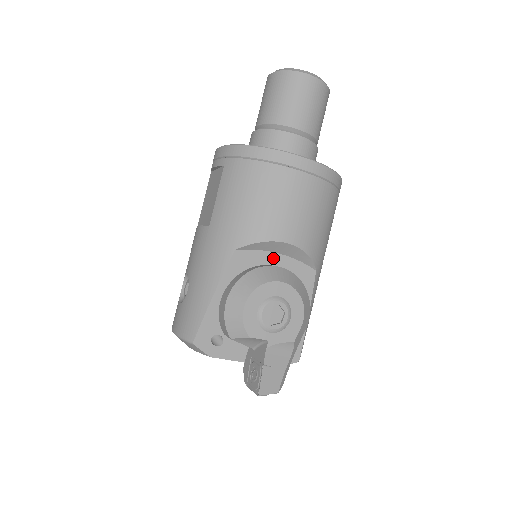
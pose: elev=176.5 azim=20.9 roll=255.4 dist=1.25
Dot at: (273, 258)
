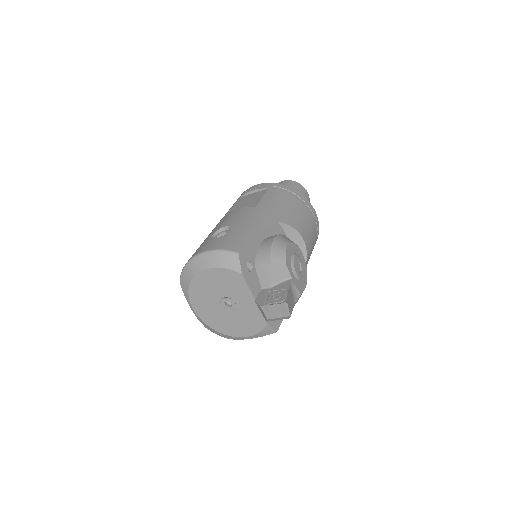
Dot at: occluded
